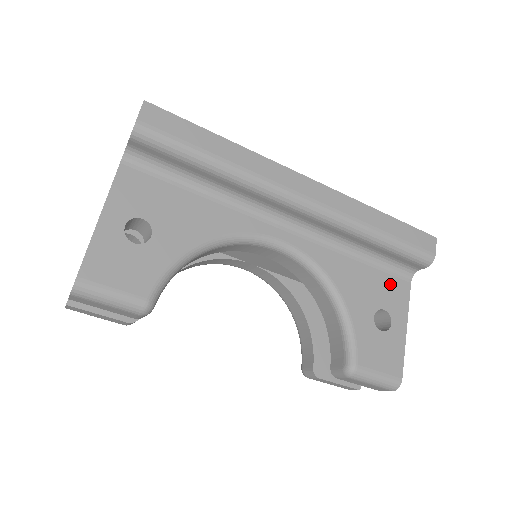
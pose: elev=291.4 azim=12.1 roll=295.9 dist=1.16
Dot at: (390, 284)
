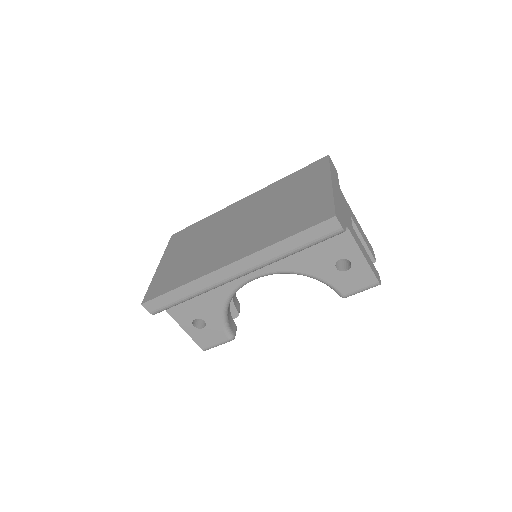
Dot at: (333, 243)
